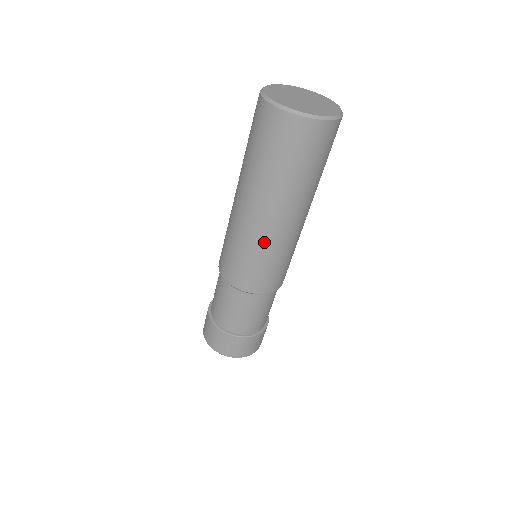
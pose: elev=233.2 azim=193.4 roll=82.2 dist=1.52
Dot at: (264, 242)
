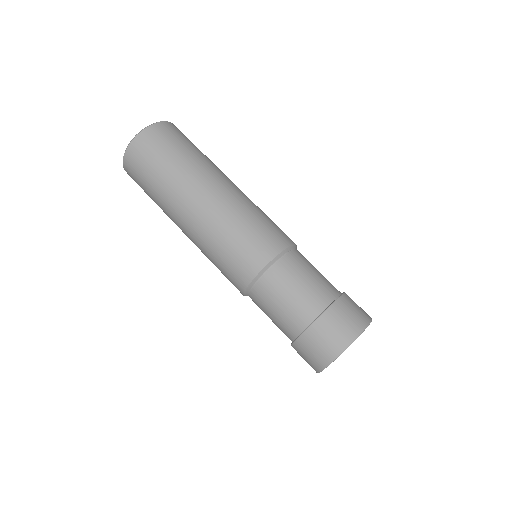
Dot at: (221, 215)
